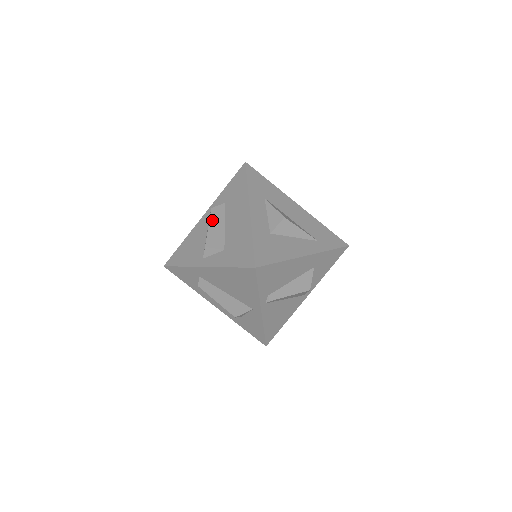
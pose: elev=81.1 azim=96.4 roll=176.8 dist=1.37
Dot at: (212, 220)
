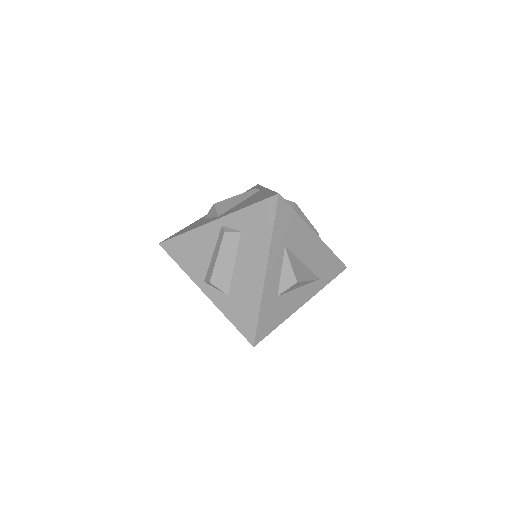
Dot at: (222, 250)
